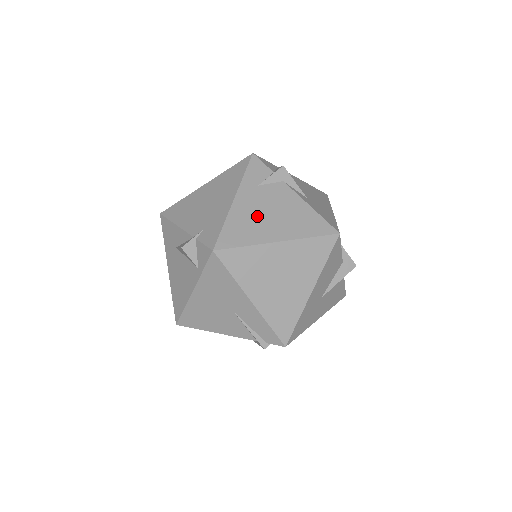
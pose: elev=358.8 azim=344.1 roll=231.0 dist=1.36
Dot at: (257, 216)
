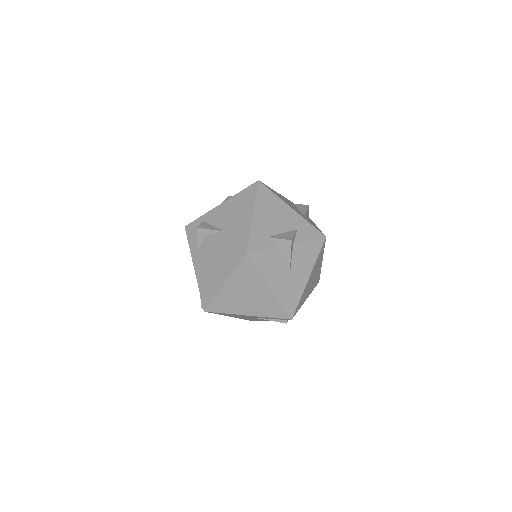
Dot at: (208, 273)
